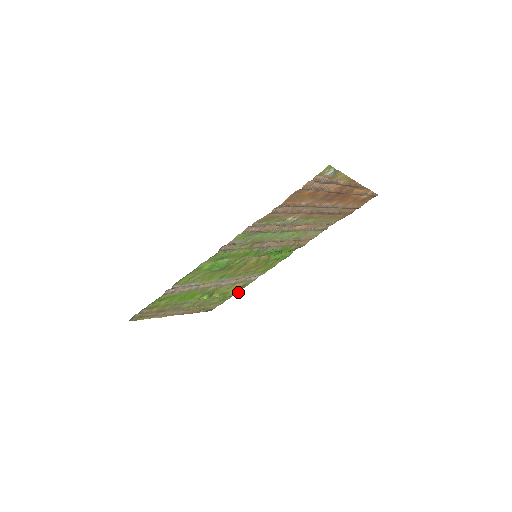
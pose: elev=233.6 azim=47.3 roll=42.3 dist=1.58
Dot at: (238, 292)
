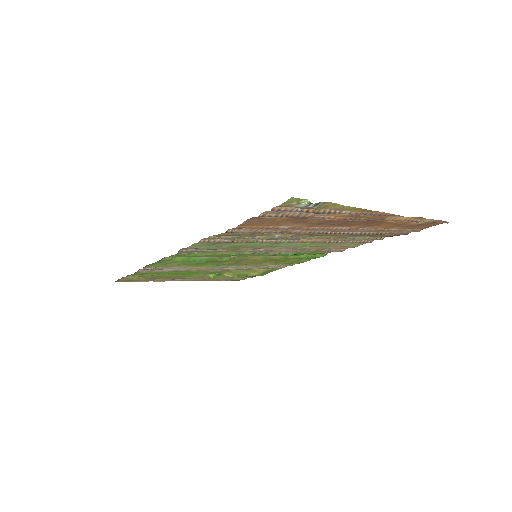
Dot at: (263, 275)
